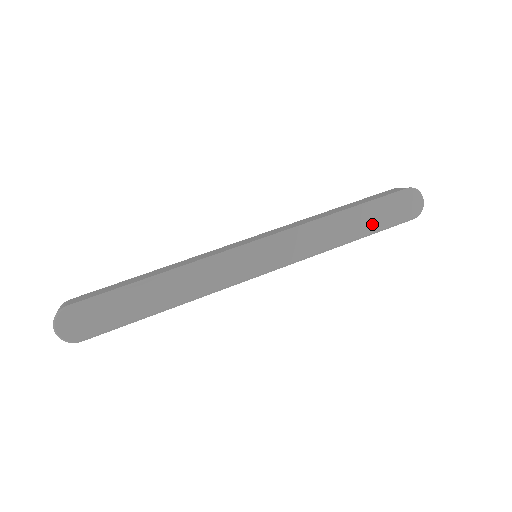
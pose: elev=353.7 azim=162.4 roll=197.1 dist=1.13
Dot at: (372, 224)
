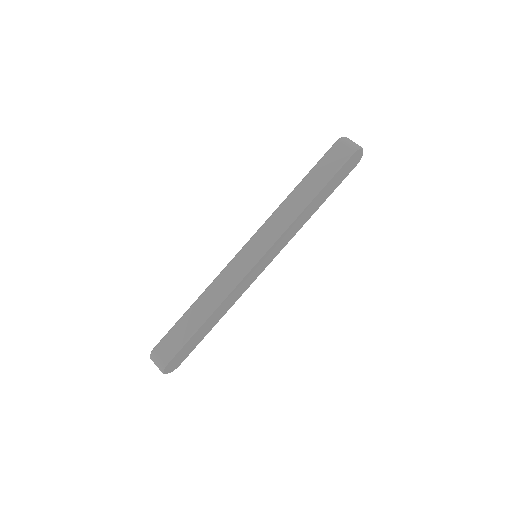
Dot at: (329, 192)
